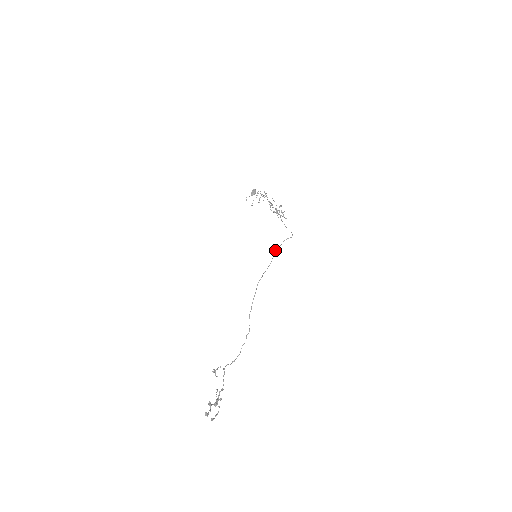
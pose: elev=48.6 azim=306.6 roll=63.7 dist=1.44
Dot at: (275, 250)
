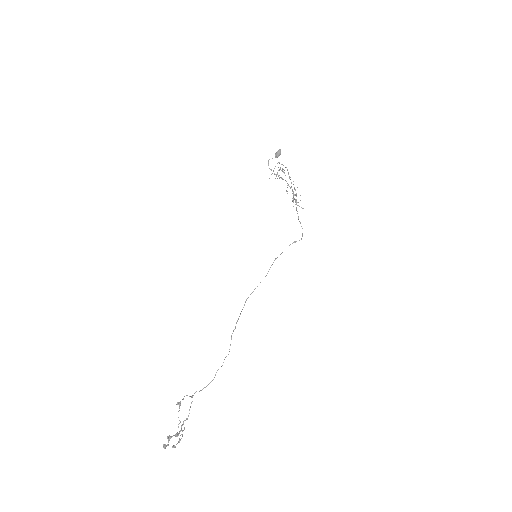
Dot at: (275, 258)
